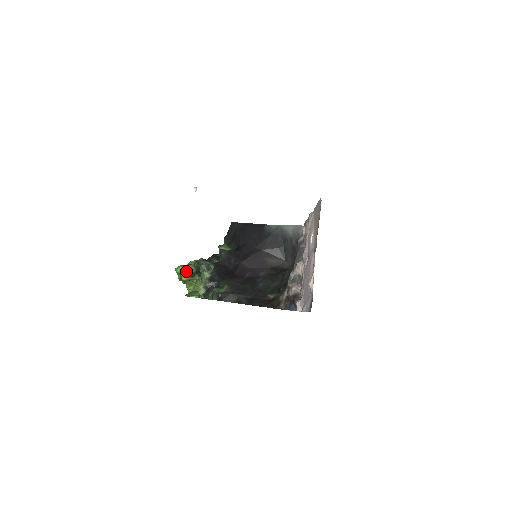
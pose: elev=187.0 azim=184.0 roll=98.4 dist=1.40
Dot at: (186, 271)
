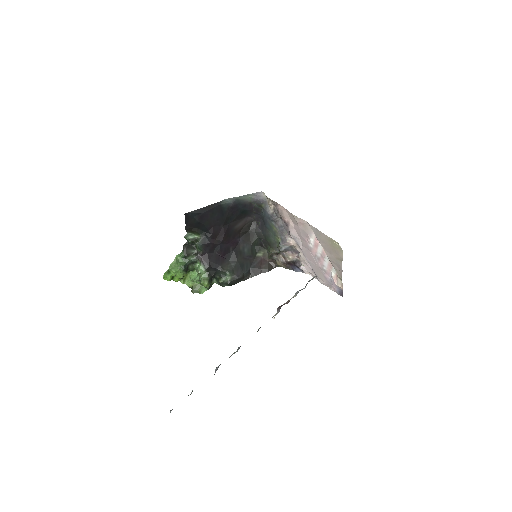
Dot at: (176, 276)
